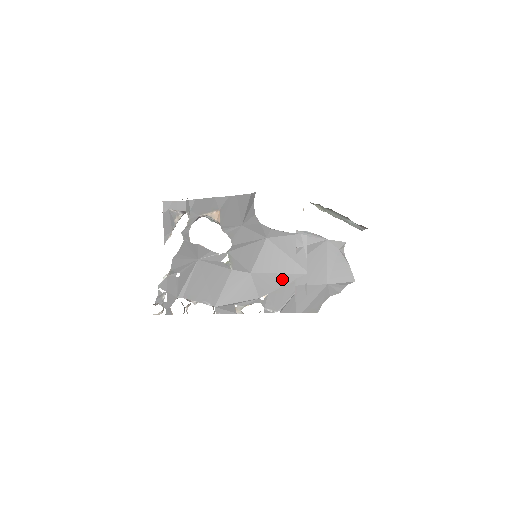
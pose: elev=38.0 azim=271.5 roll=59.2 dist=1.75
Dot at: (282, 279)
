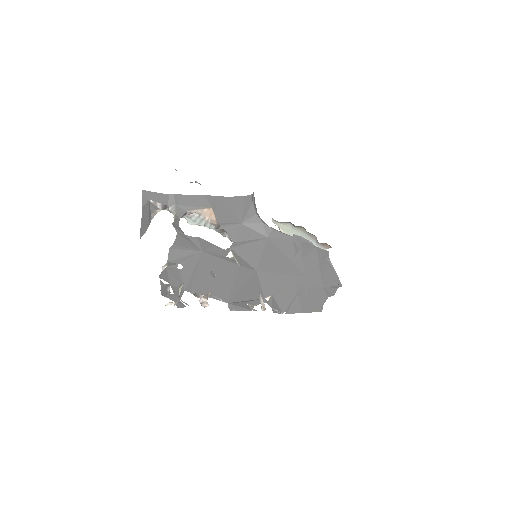
Dot at: (284, 280)
